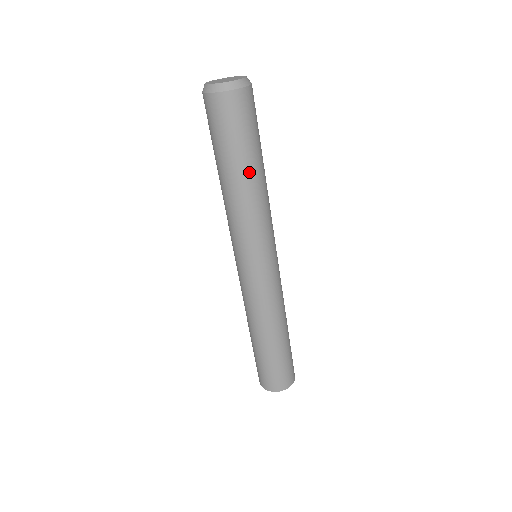
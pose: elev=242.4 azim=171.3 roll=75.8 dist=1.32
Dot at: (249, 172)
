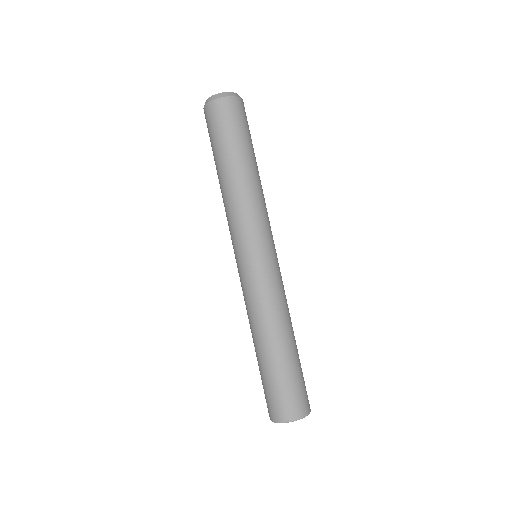
Dot at: (248, 162)
